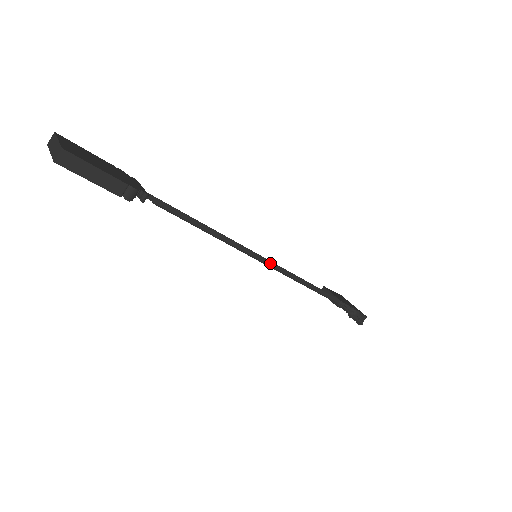
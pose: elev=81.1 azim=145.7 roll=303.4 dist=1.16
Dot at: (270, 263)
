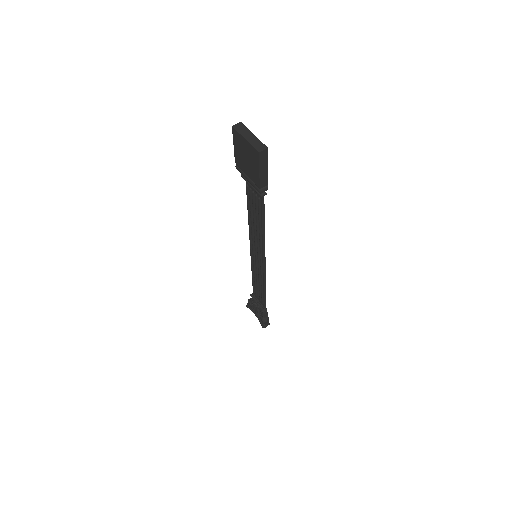
Dot at: (265, 265)
